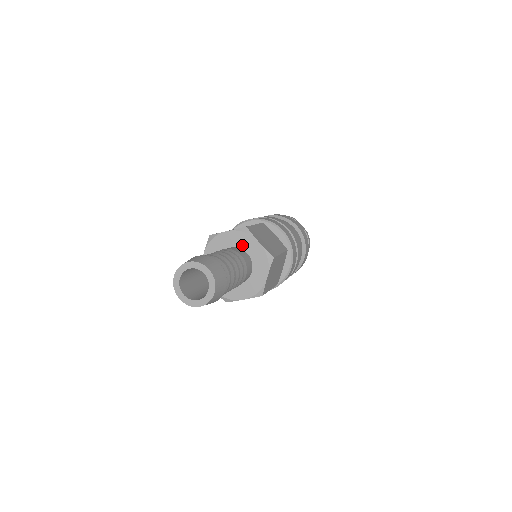
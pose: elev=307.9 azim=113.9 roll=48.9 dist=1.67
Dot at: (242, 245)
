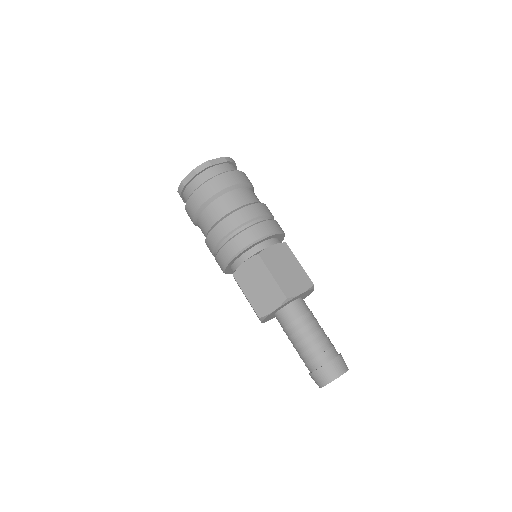
Dot at: (289, 303)
